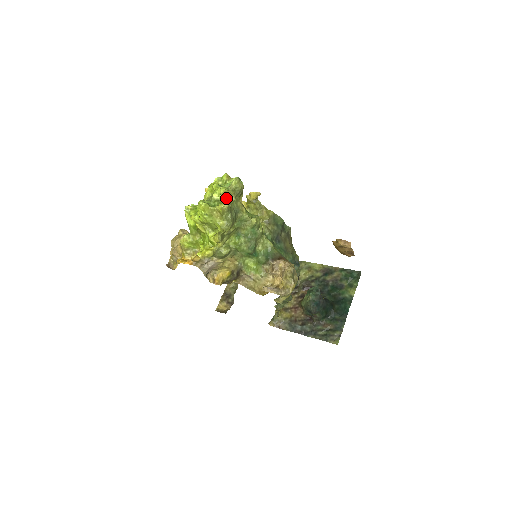
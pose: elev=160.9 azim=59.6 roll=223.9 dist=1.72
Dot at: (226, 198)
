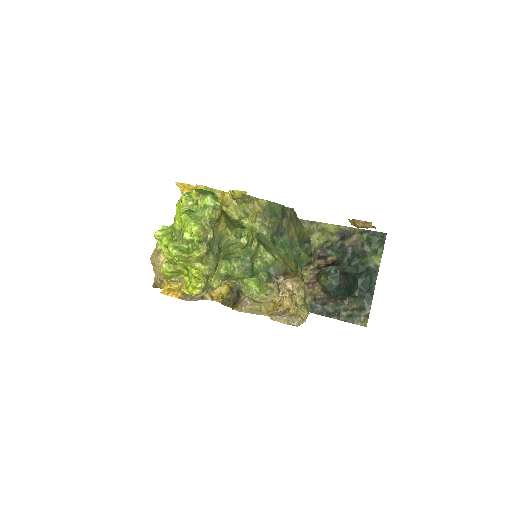
Dot at: (201, 241)
